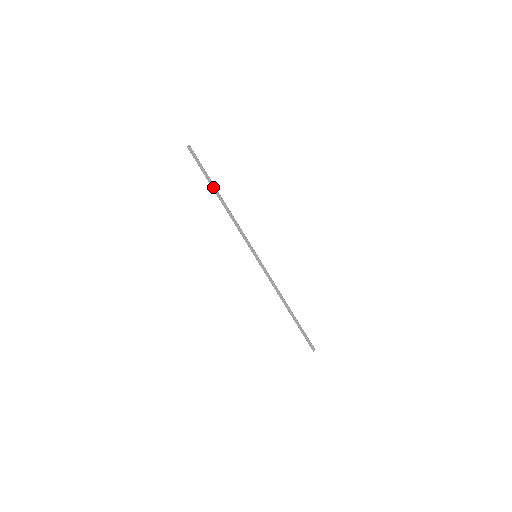
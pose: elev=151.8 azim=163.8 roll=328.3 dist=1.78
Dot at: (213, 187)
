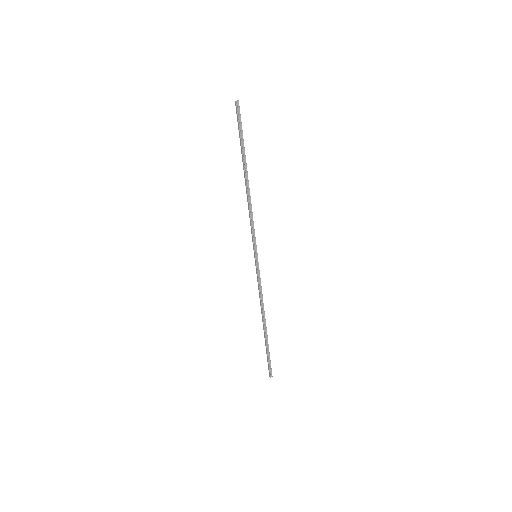
Dot at: (243, 161)
